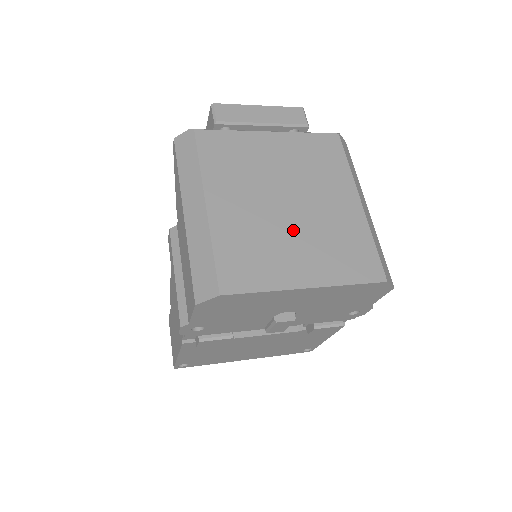
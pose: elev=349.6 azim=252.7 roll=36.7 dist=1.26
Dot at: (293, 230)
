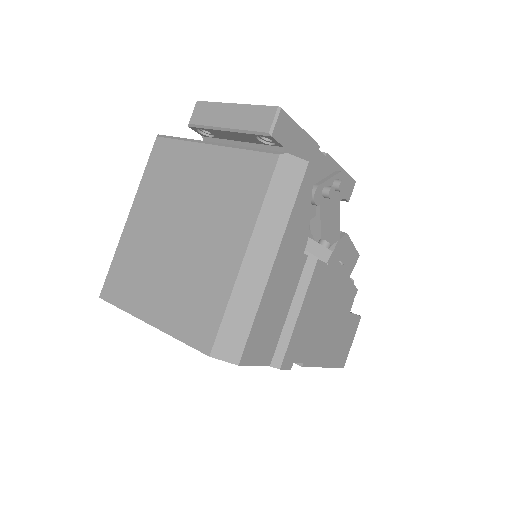
Dot at: (168, 263)
